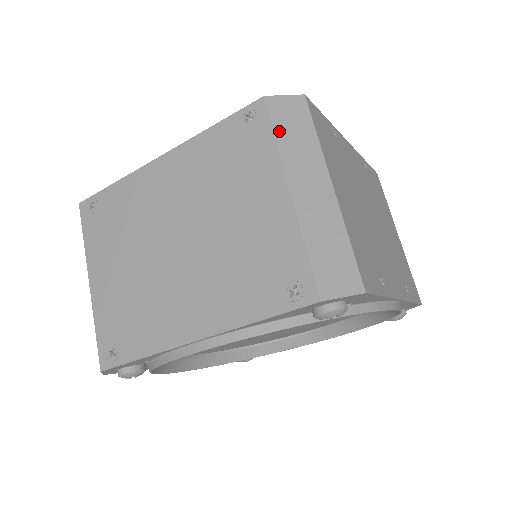
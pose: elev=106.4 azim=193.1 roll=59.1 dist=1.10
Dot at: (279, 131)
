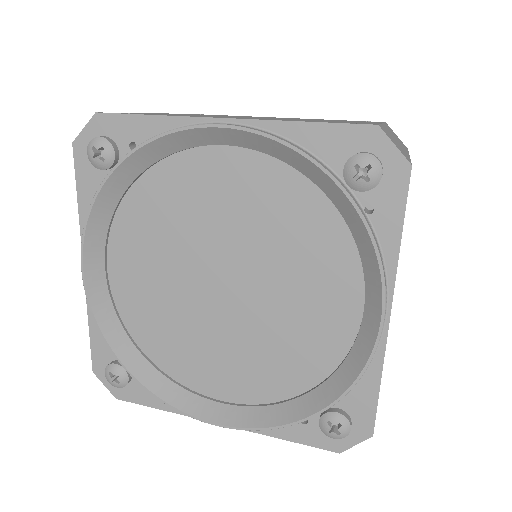
Dot at: occluded
